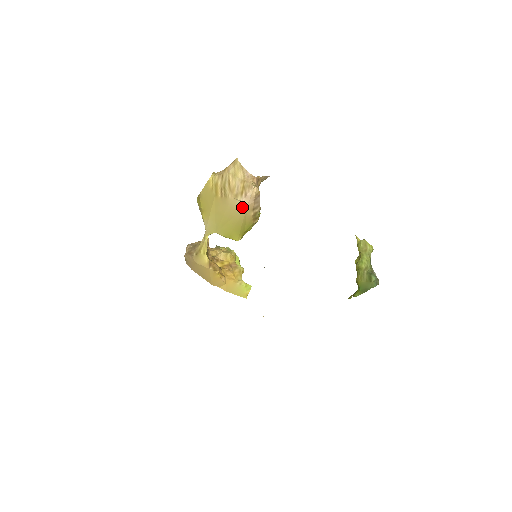
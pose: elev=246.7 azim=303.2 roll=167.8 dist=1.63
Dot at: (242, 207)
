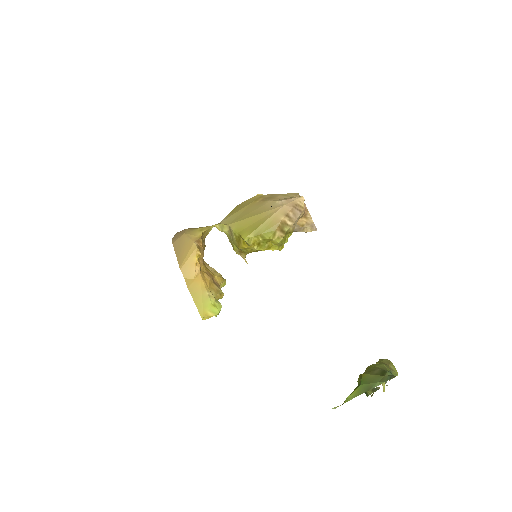
Dot at: (277, 206)
